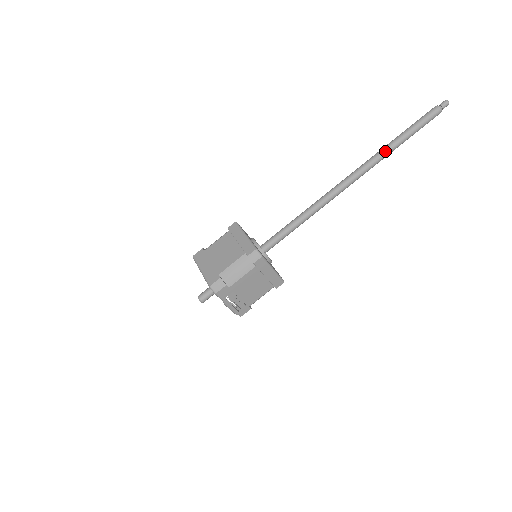
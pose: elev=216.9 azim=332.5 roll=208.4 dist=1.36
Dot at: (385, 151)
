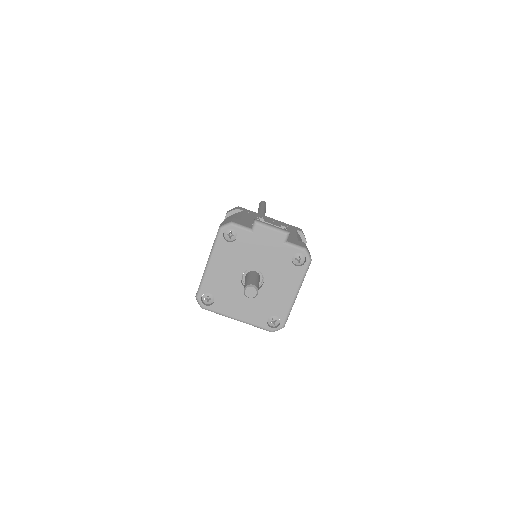
Dot at: (259, 211)
